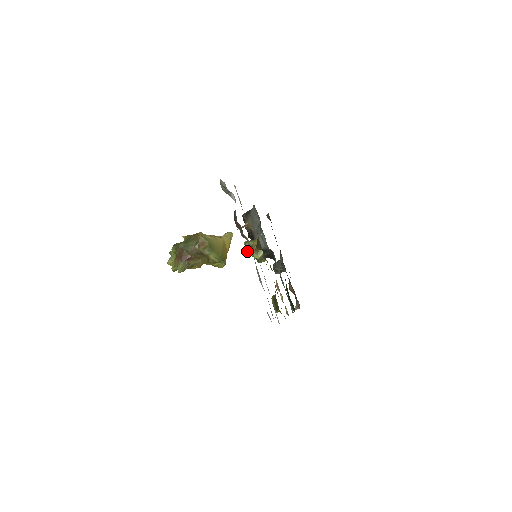
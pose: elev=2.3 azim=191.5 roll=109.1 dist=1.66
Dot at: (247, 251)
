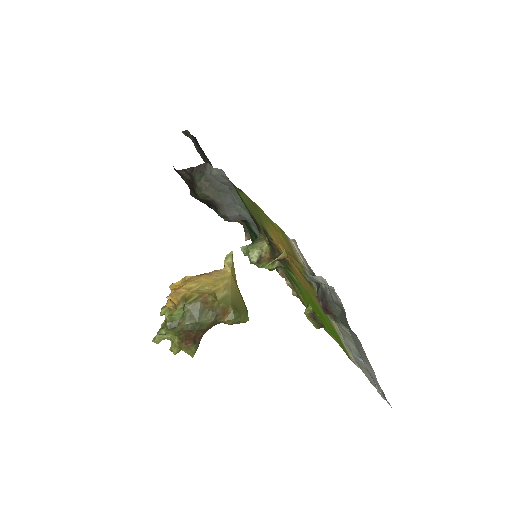
Dot at: (254, 264)
